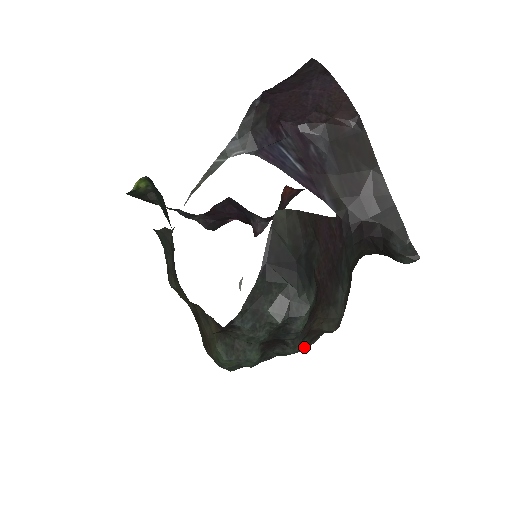
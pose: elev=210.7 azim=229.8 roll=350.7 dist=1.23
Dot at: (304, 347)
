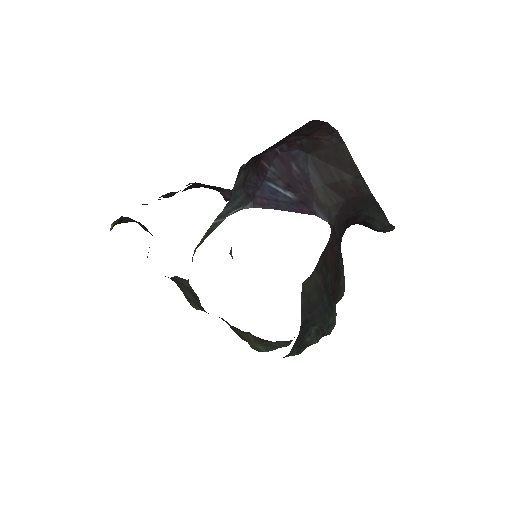
Dot at: occluded
